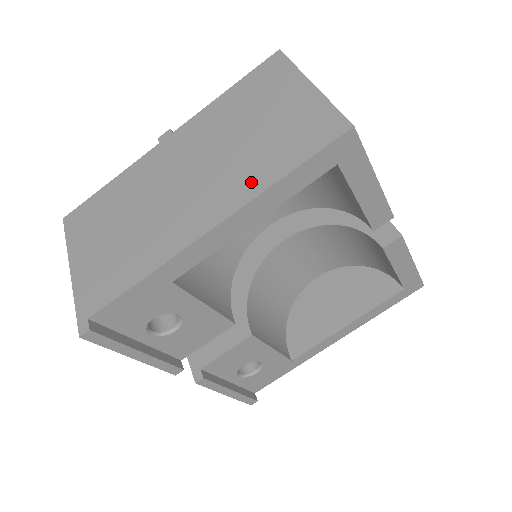
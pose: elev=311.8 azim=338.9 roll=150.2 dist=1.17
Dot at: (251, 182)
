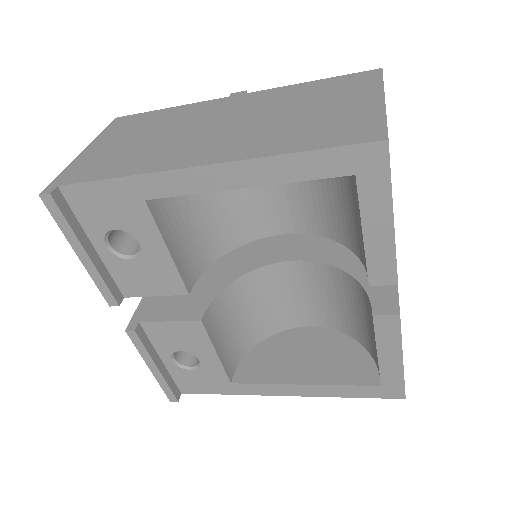
Dot at: (265, 146)
